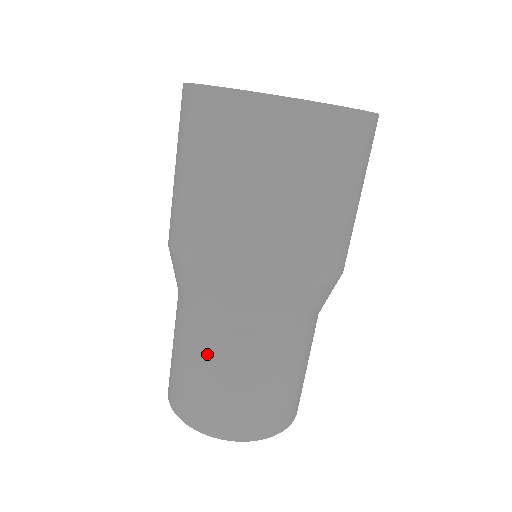
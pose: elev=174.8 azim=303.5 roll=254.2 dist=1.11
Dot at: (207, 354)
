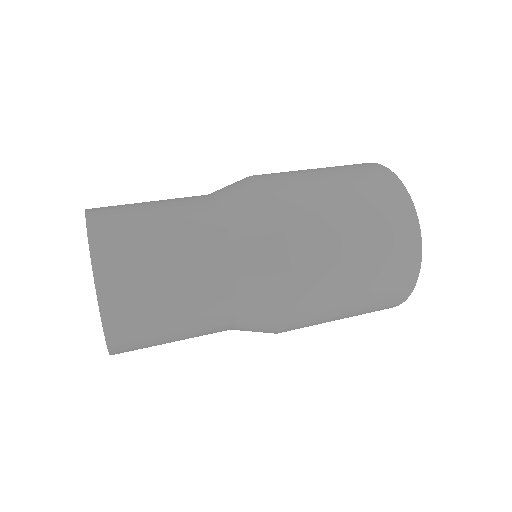
Dot at: (191, 239)
